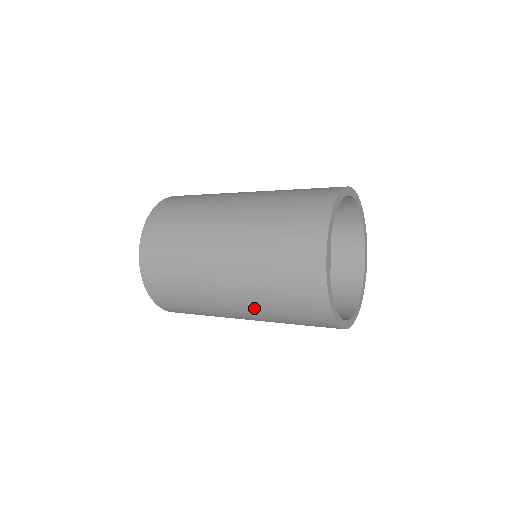
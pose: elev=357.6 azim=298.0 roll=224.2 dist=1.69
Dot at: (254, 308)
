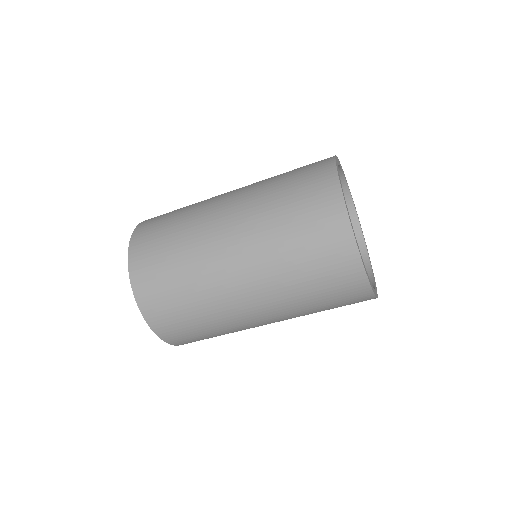
Dot at: (251, 192)
